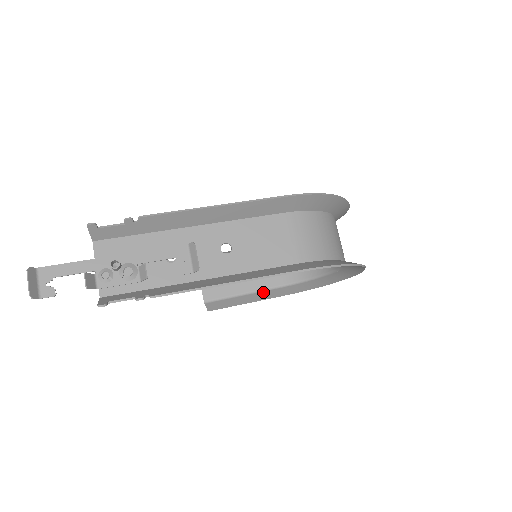
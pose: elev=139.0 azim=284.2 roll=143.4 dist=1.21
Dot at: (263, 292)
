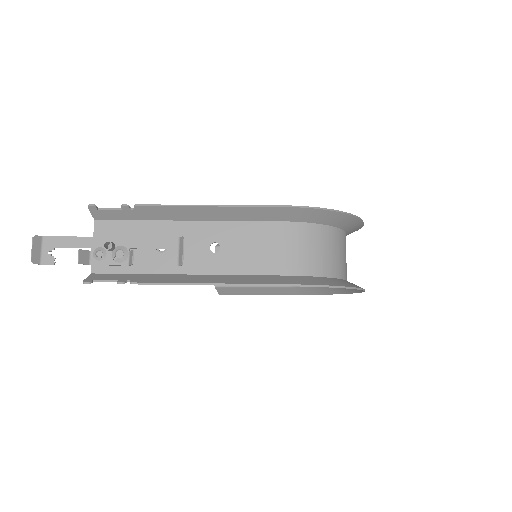
Dot at: (272, 288)
